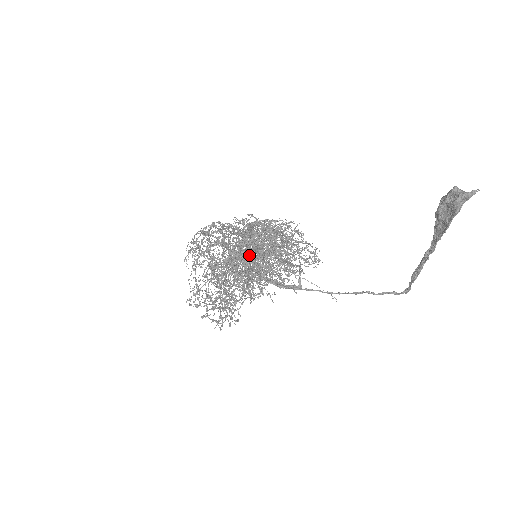
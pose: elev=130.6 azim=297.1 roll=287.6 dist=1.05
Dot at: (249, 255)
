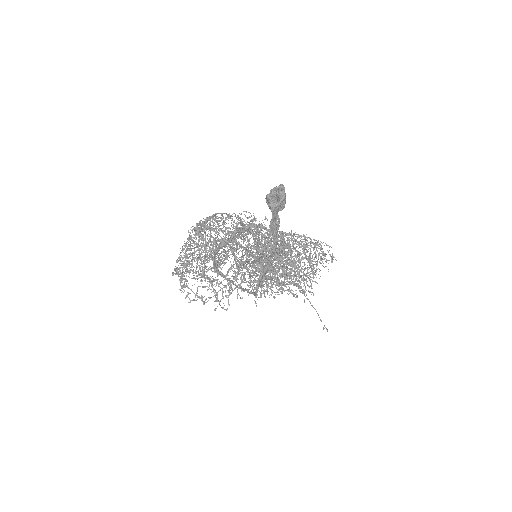
Dot at: occluded
